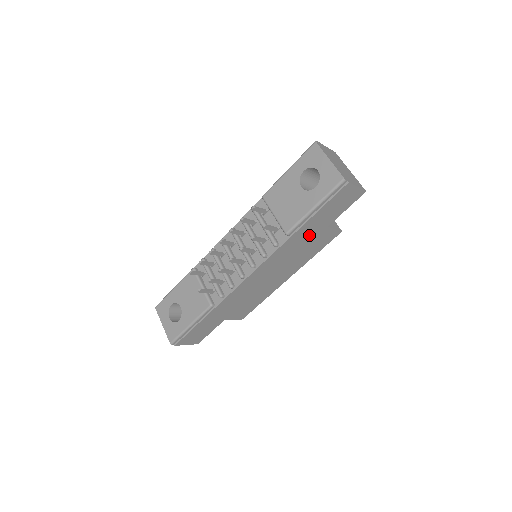
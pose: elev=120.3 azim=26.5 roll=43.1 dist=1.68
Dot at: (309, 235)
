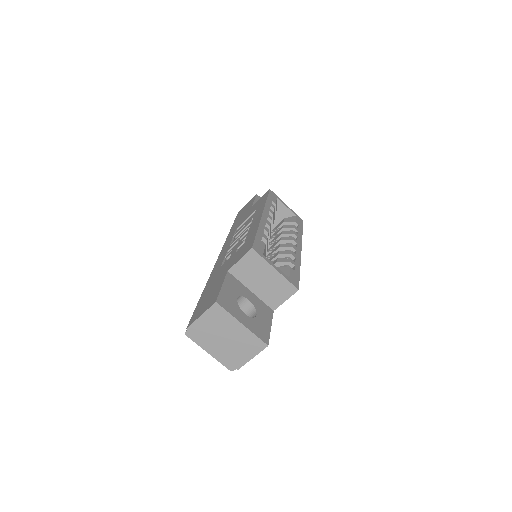
Dot at: occluded
